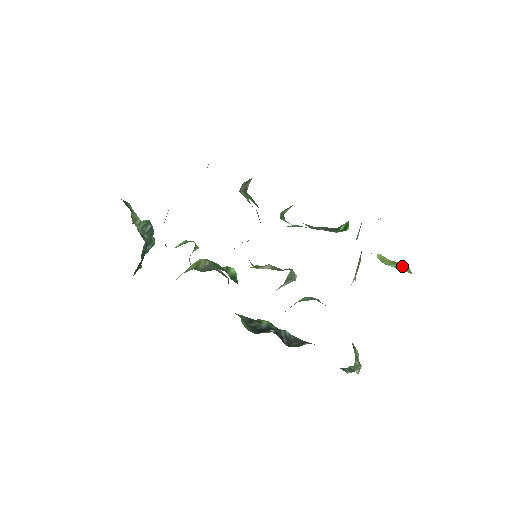
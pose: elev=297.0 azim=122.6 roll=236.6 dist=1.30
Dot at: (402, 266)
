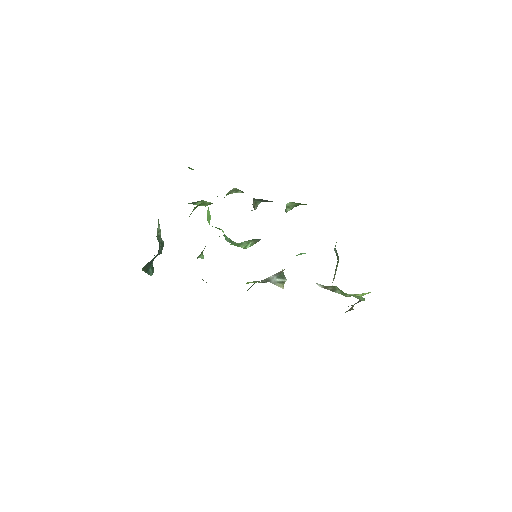
Dot at: occluded
